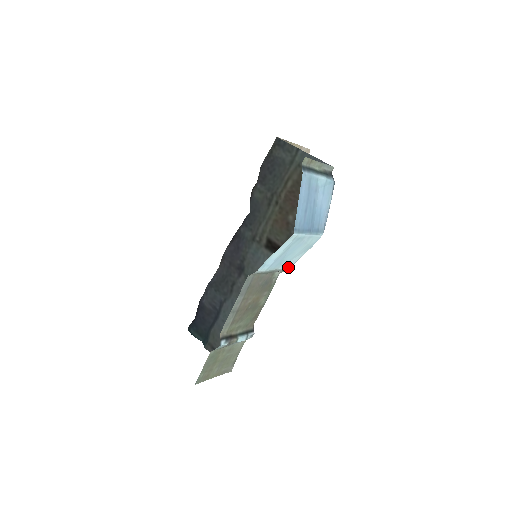
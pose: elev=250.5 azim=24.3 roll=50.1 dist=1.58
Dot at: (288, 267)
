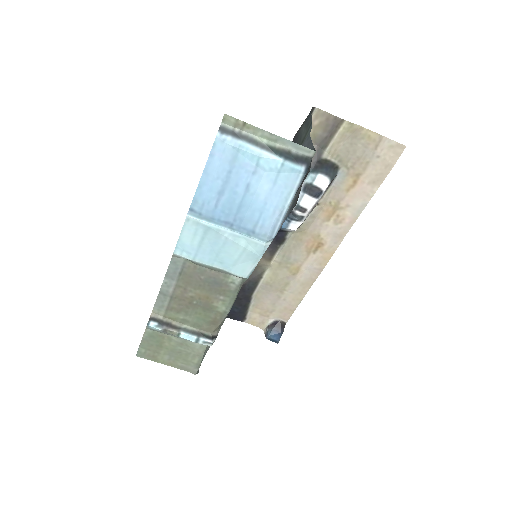
Dot at: (243, 275)
